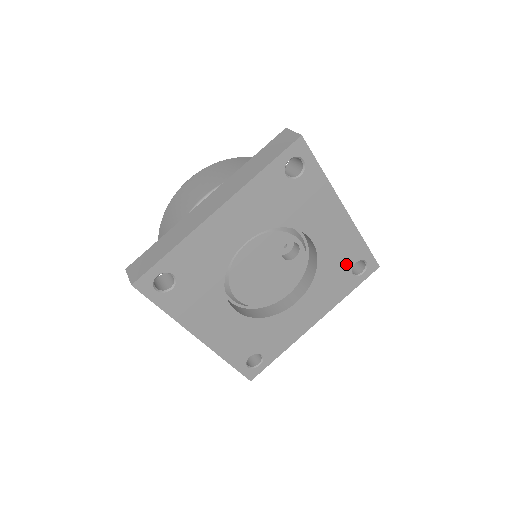
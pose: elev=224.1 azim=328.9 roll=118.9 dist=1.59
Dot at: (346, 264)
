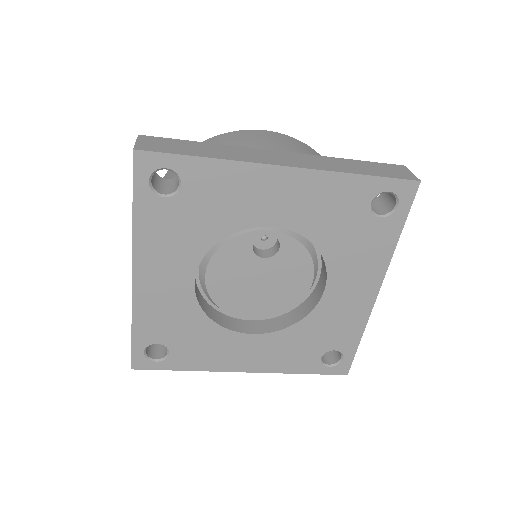
Dot at: (356, 214)
